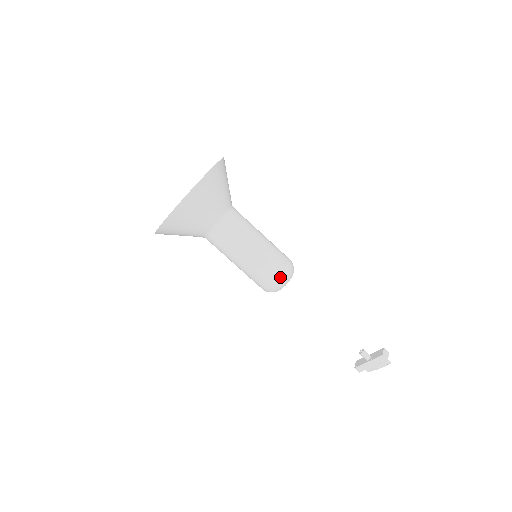
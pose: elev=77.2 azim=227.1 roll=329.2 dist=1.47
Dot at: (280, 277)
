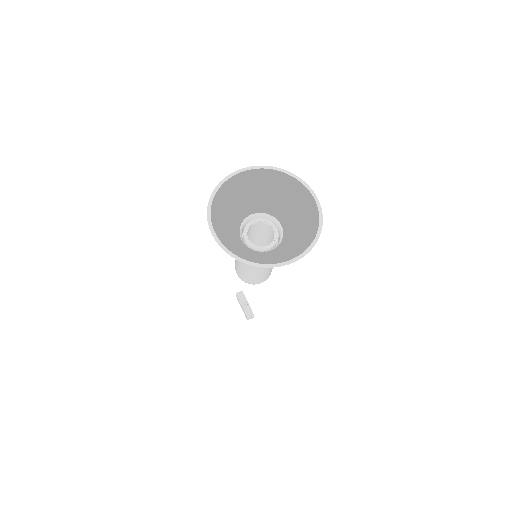
Dot at: (246, 282)
